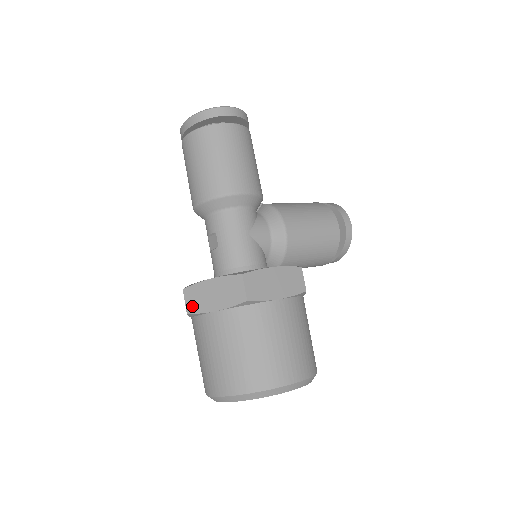
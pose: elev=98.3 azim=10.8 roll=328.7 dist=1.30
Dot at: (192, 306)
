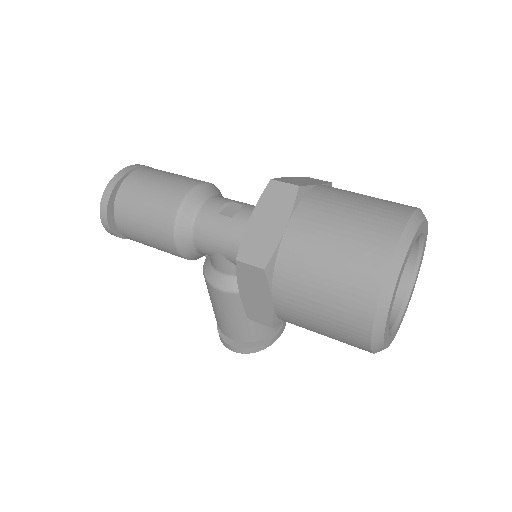
Dot at: (296, 183)
